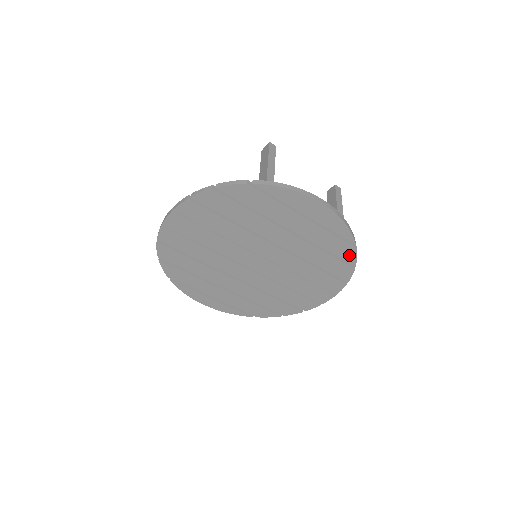
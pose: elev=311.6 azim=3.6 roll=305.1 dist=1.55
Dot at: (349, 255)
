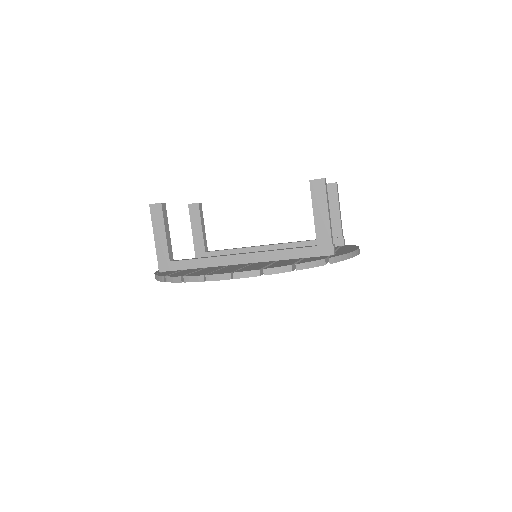
Dot at: occluded
